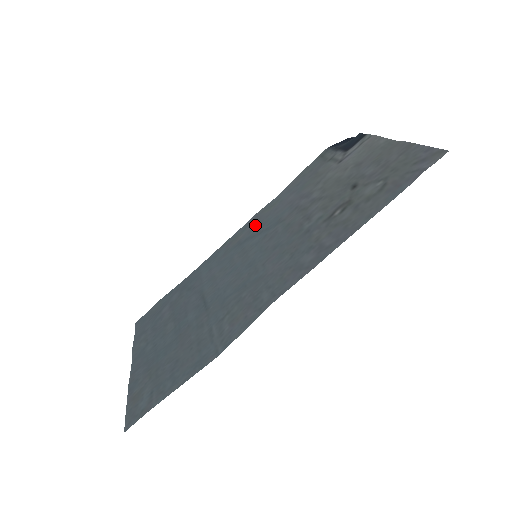
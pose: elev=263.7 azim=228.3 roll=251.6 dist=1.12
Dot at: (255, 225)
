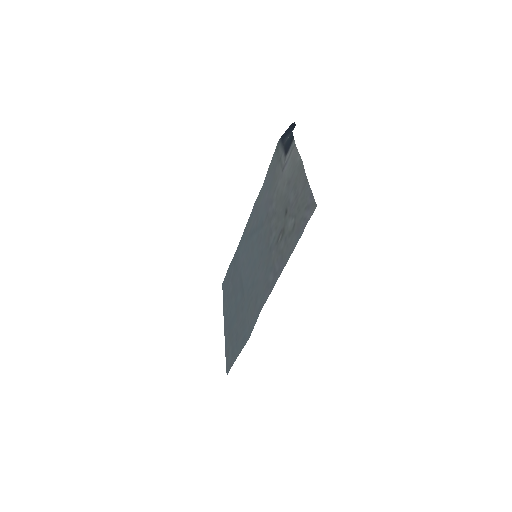
Dot at: (255, 217)
